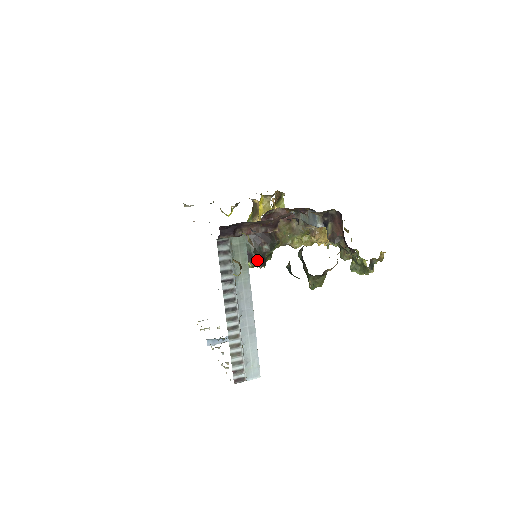
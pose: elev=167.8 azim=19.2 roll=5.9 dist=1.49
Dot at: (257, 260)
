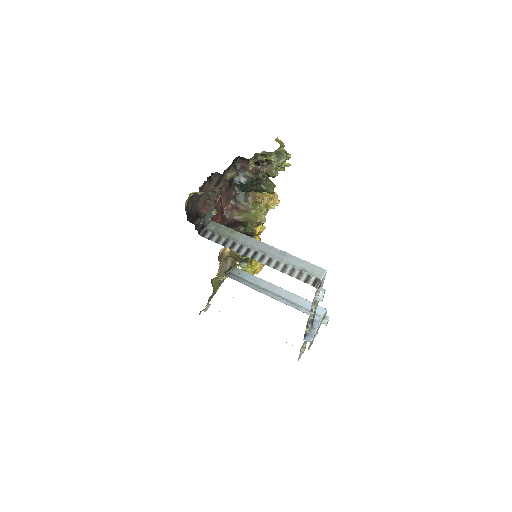
Dot at: occluded
